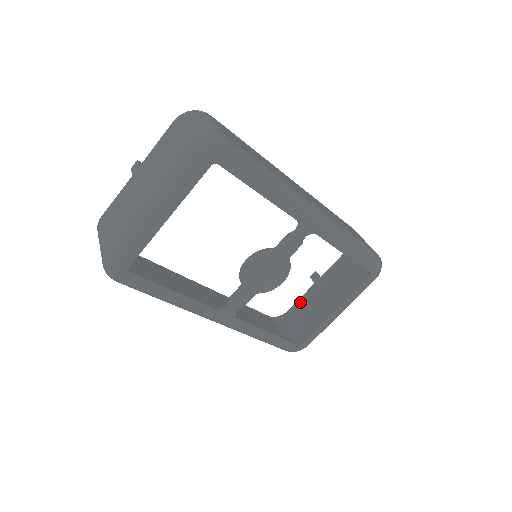
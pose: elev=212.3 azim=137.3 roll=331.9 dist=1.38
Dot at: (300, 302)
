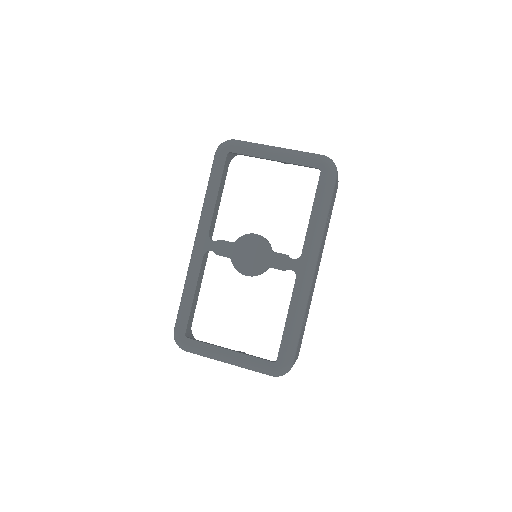
Dot at: occluded
